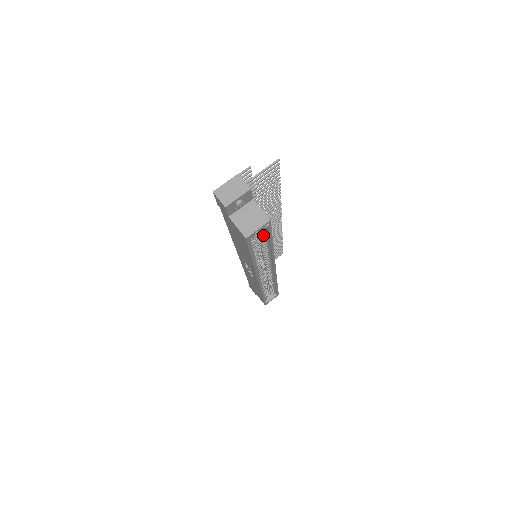
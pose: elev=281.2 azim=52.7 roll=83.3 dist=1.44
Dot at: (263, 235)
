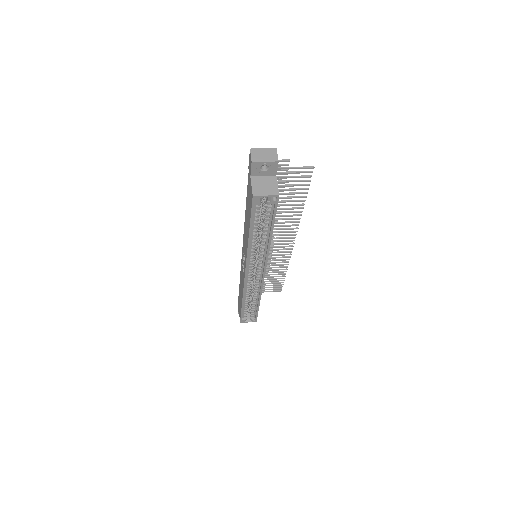
Dot at: (268, 214)
